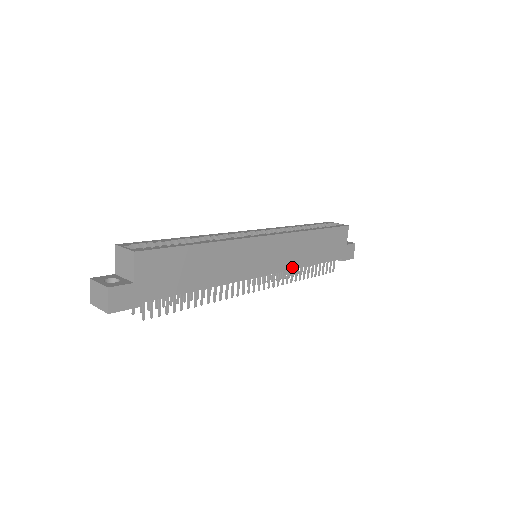
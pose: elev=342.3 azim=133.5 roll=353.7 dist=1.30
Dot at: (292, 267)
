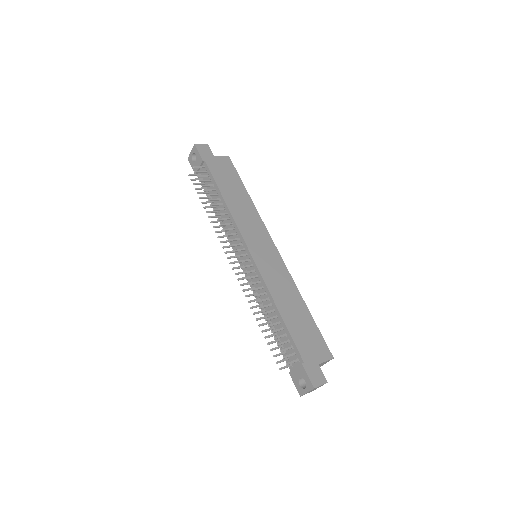
Dot at: (267, 283)
